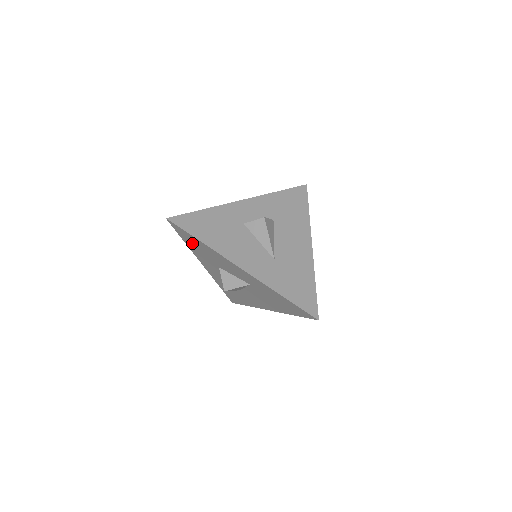
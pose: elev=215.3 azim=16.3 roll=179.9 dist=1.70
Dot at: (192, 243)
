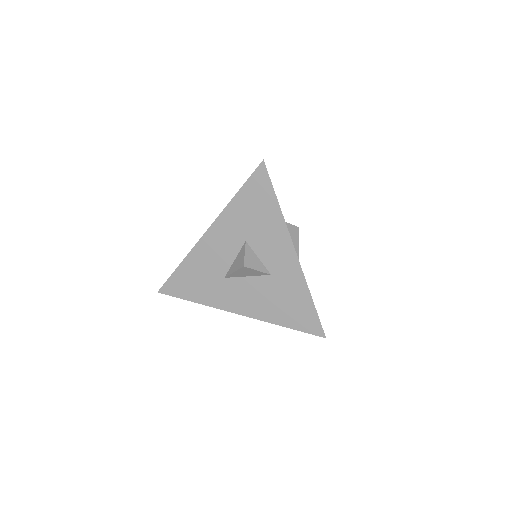
Dot at: (253, 200)
